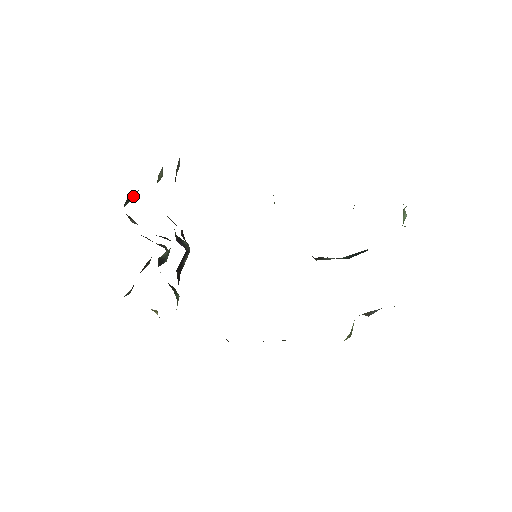
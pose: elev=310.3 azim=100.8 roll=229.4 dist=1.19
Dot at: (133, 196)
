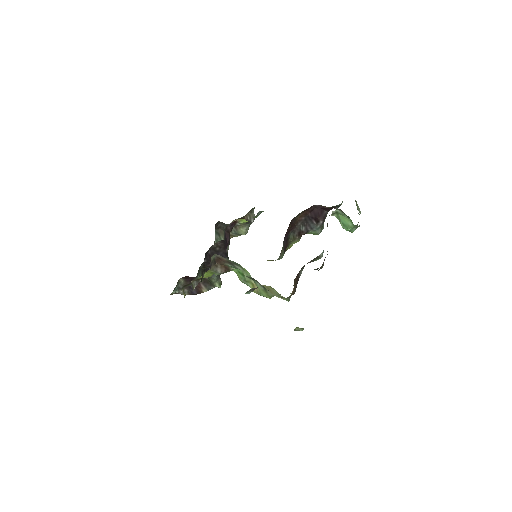
Dot at: occluded
